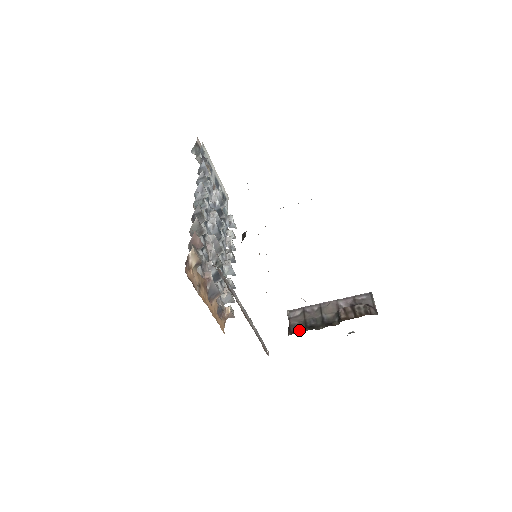
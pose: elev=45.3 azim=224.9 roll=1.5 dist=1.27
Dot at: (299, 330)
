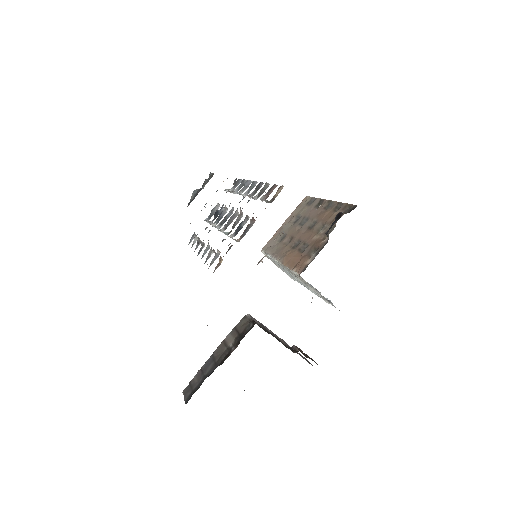
Dot at: occluded
